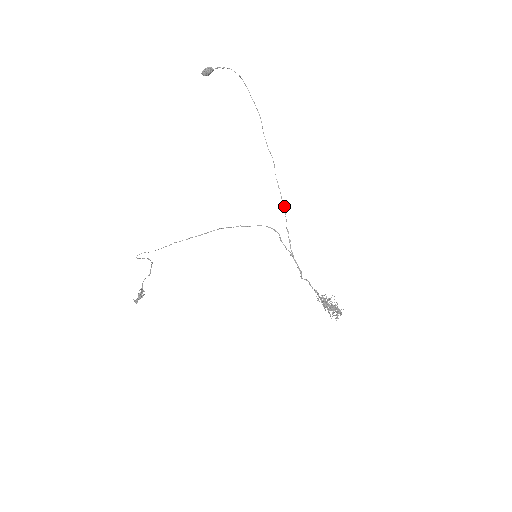
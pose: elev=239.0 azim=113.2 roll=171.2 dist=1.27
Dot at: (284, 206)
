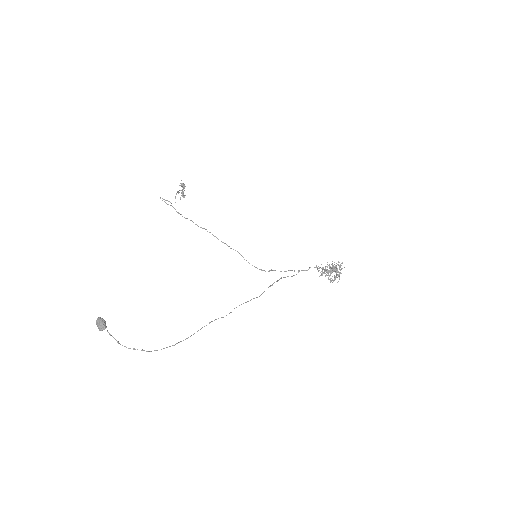
Dot at: (257, 297)
